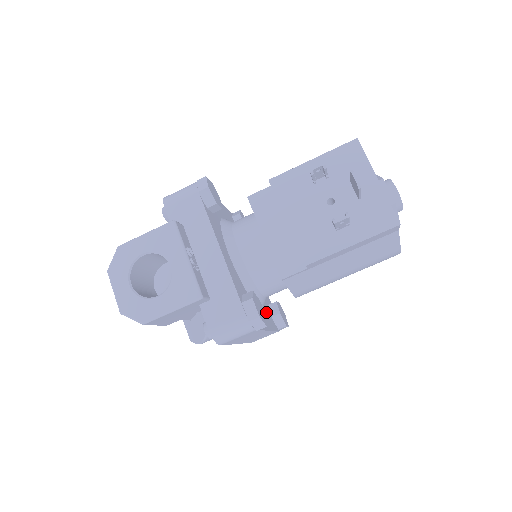
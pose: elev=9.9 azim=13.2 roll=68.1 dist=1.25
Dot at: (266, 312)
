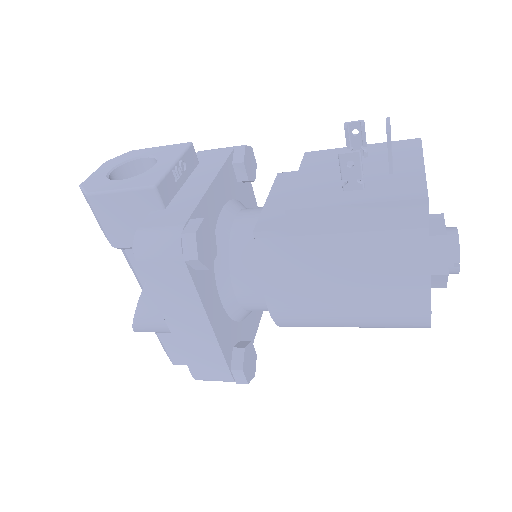
Dot at: (227, 325)
